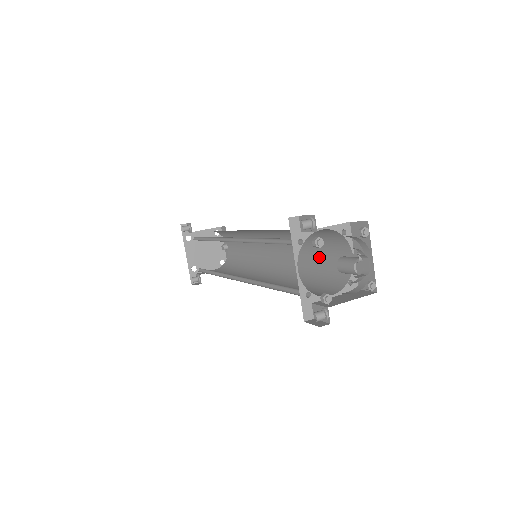
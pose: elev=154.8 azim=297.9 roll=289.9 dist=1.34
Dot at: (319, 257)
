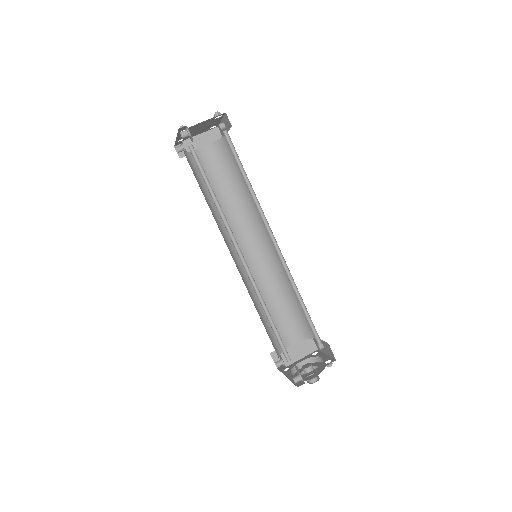
Dot at: occluded
